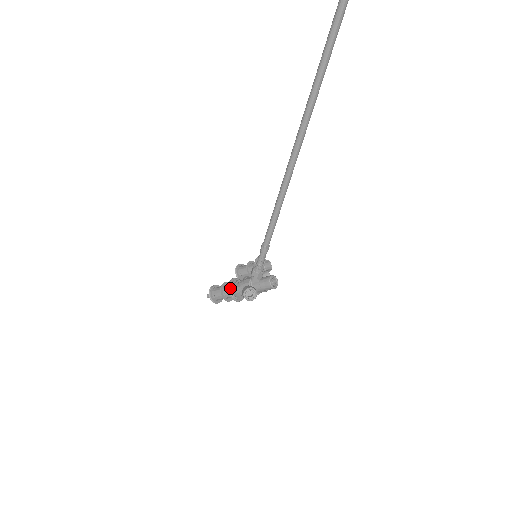
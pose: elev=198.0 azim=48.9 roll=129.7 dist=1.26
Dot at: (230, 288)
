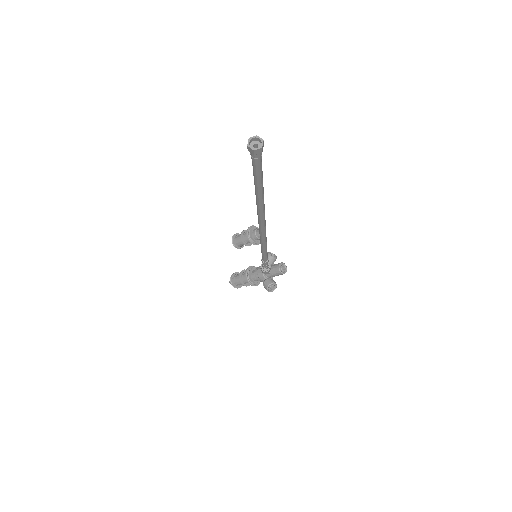
Dot at: (249, 282)
